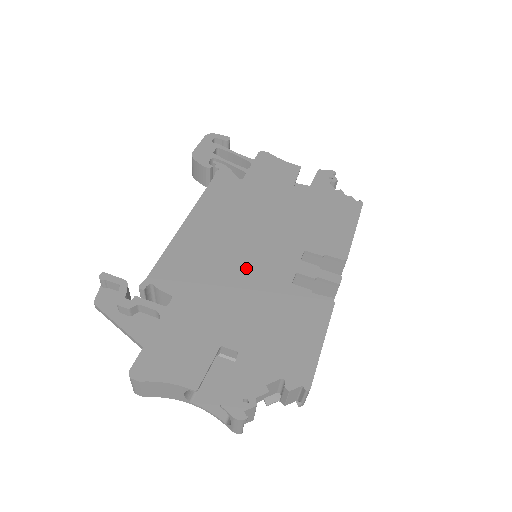
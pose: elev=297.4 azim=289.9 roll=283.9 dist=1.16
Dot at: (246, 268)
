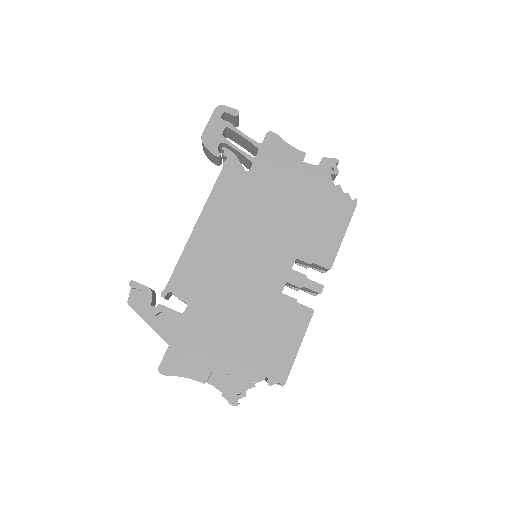
Dot at: (246, 277)
